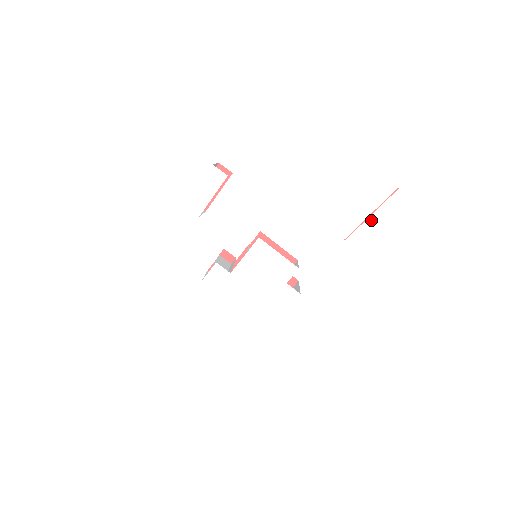
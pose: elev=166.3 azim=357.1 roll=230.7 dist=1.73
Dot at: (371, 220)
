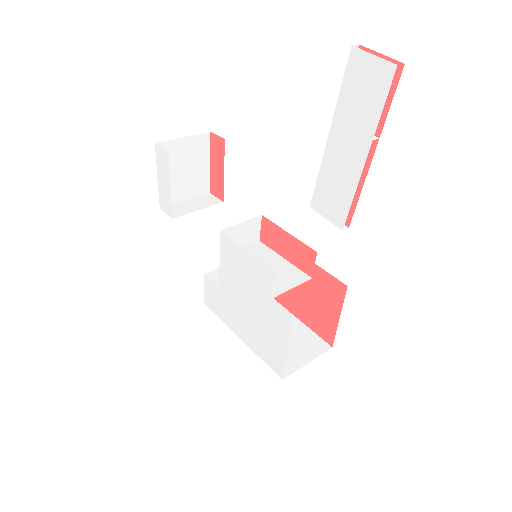
Dot at: (332, 147)
